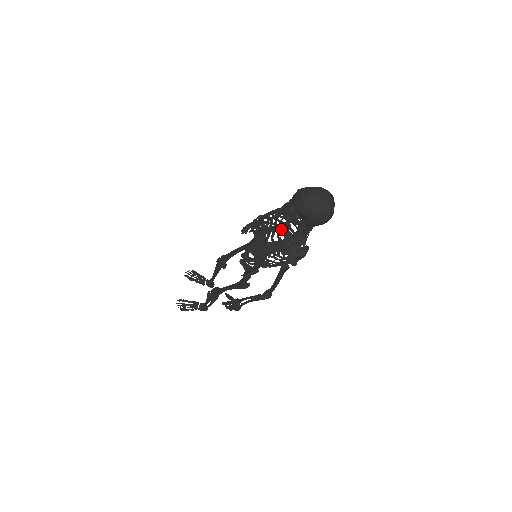
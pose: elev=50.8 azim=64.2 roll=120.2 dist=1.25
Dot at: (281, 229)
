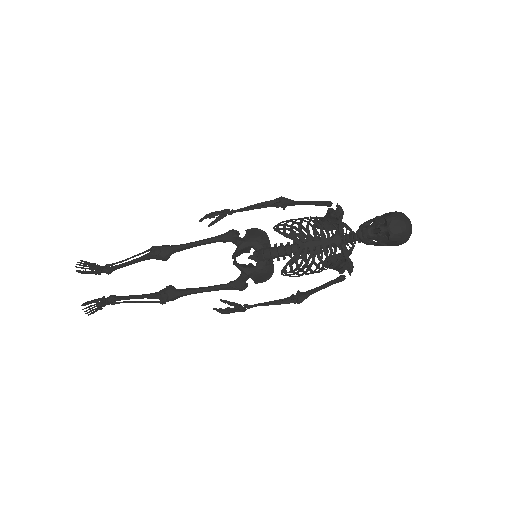
Dot at: (333, 243)
